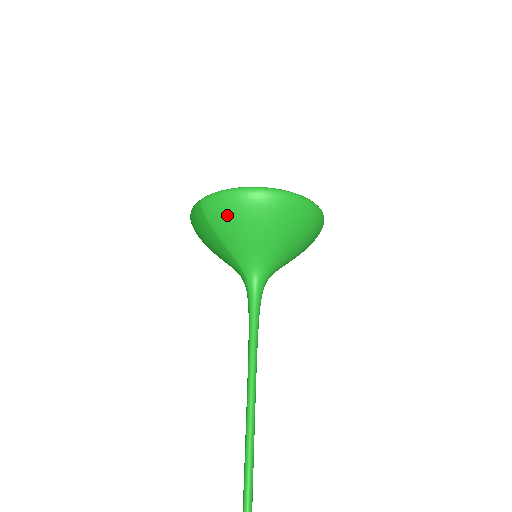
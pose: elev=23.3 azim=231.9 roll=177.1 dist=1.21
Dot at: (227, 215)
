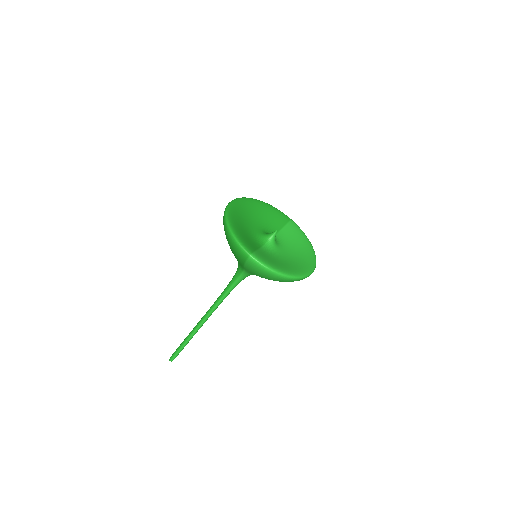
Dot at: (261, 275)
